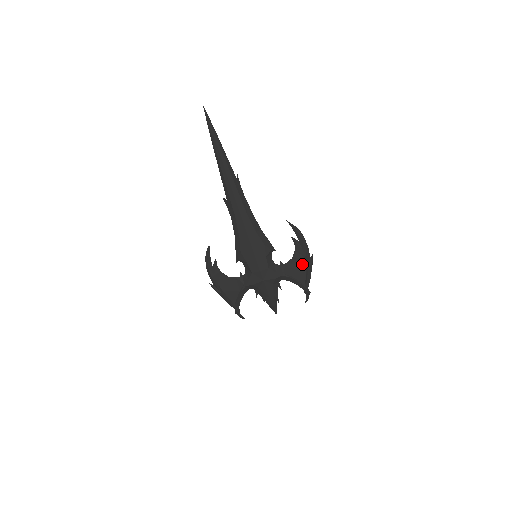
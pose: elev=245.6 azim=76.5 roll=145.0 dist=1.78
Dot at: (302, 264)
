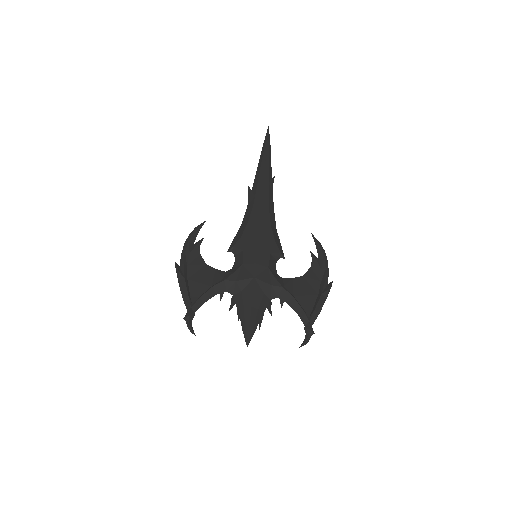
Dot at: (314, 288)
